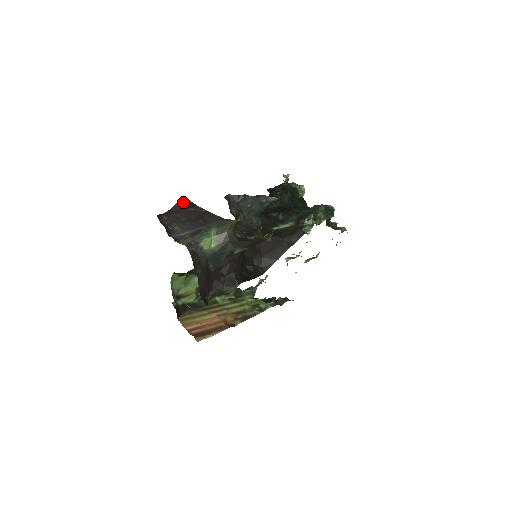
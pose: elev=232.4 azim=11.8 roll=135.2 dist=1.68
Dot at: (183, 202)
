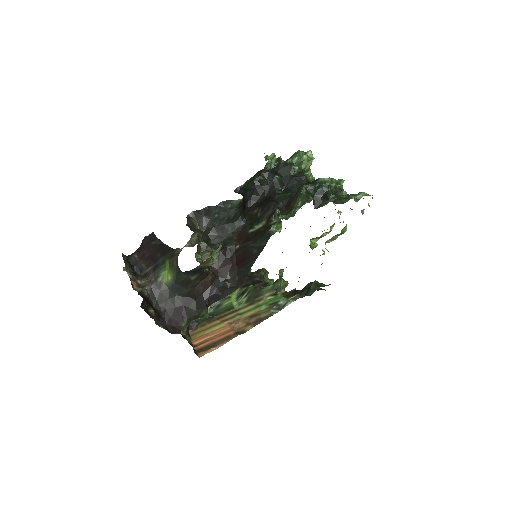
Dot at: (148, 236)
